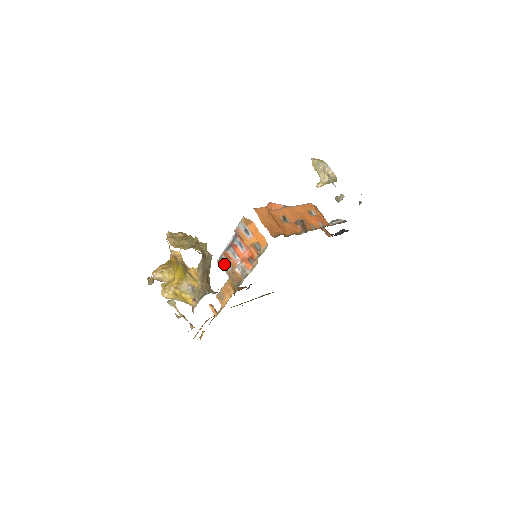
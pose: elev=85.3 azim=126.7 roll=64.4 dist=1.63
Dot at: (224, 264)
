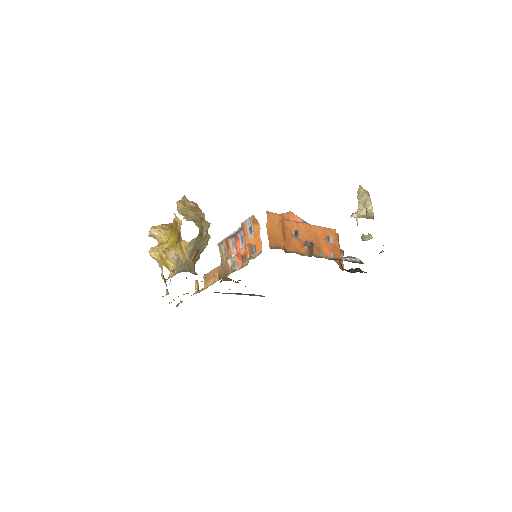
Dot at: (222, 250)
